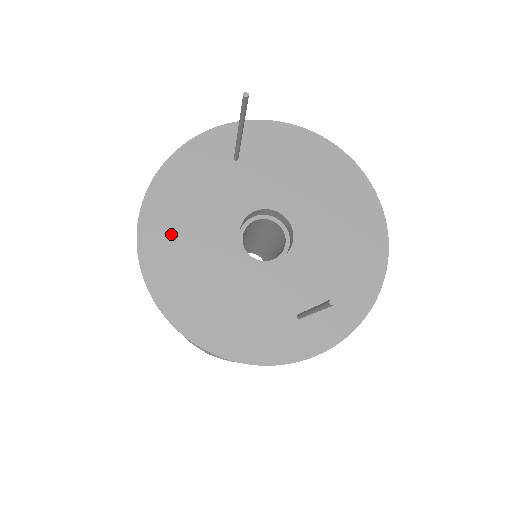
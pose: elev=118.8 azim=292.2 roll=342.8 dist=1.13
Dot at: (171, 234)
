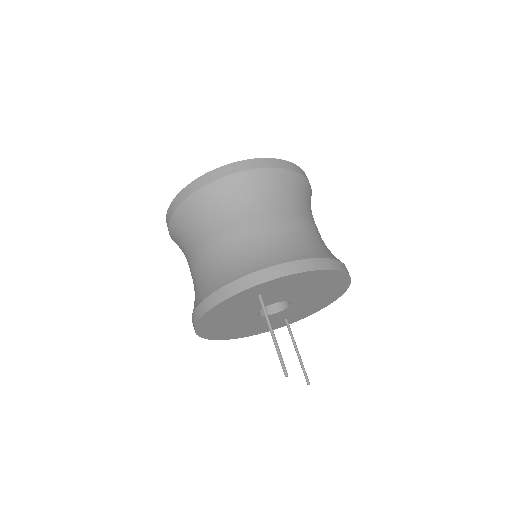
Dot at: (216, 325)
